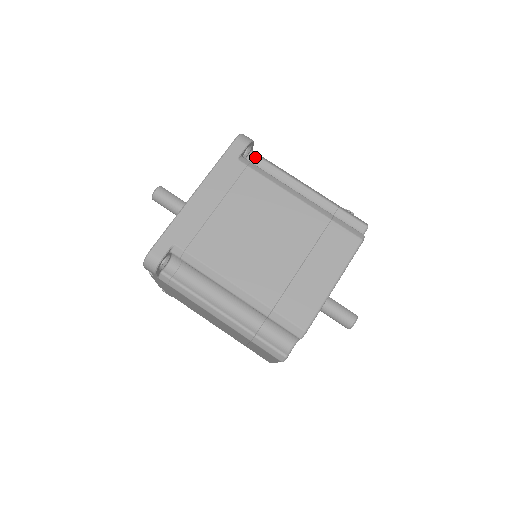
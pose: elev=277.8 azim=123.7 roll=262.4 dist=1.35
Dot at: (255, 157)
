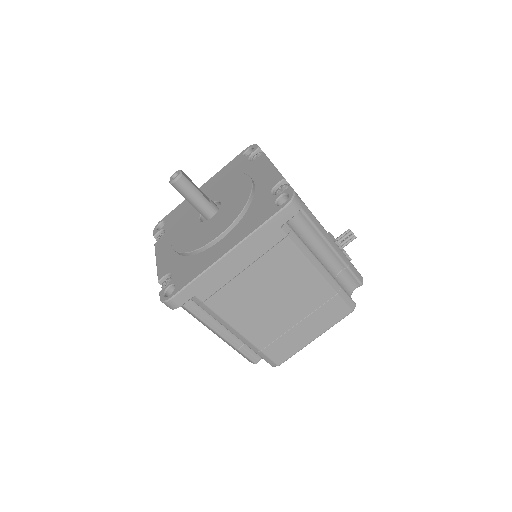
Dot at: occluded
